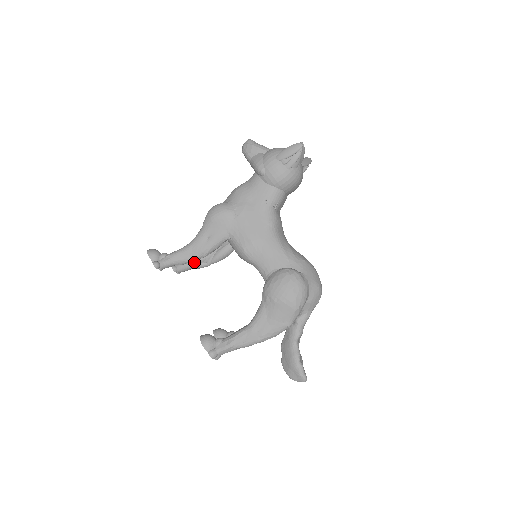
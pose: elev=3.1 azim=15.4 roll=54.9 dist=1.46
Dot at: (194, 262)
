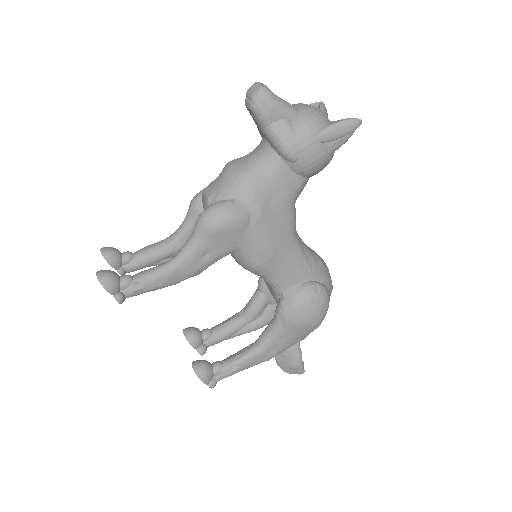
Dot at: (155, 261)
